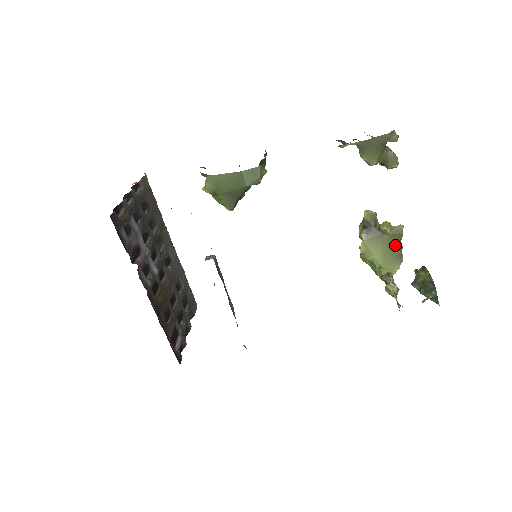
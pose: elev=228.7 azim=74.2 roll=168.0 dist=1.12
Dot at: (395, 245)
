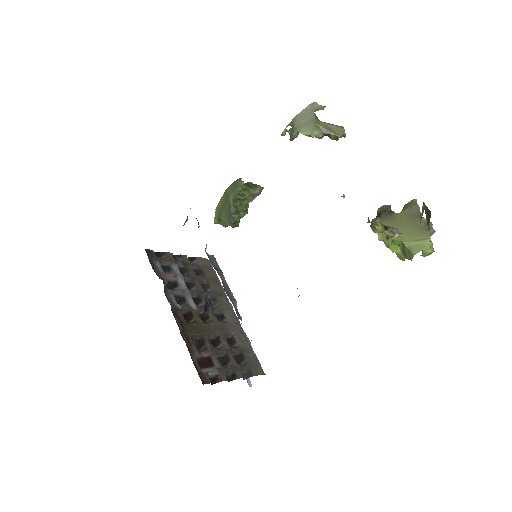
Dot at: (414, 219)
